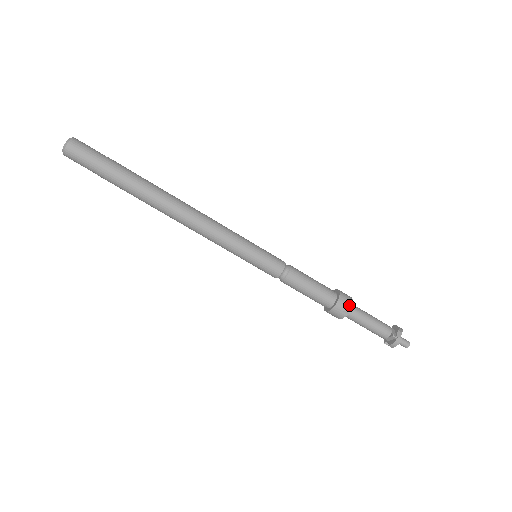
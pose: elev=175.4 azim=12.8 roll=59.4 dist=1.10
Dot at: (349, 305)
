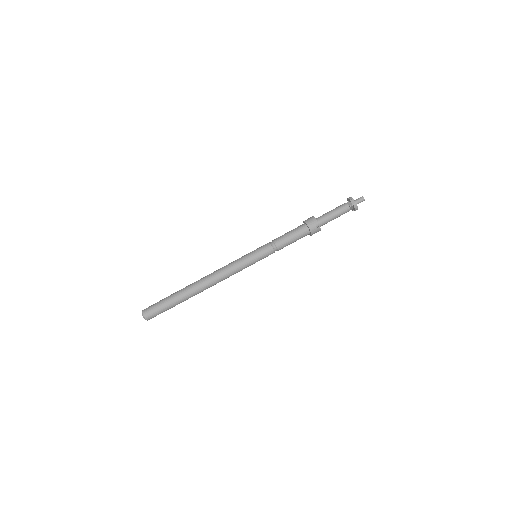
Dot at: (316, 222)
